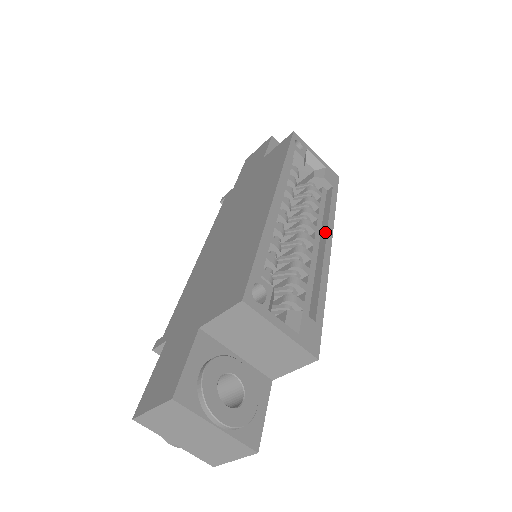
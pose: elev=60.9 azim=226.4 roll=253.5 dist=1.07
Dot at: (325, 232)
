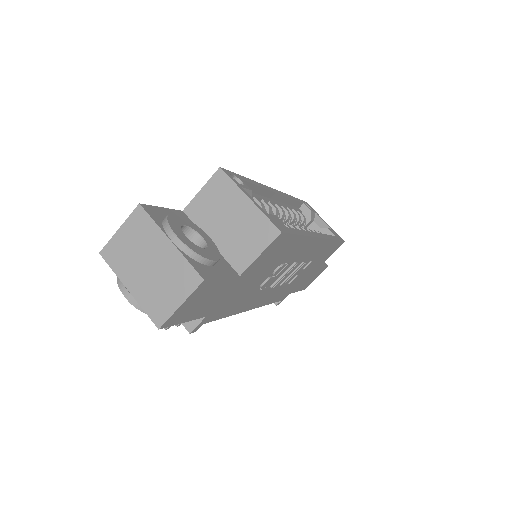
Dot at: occluded
